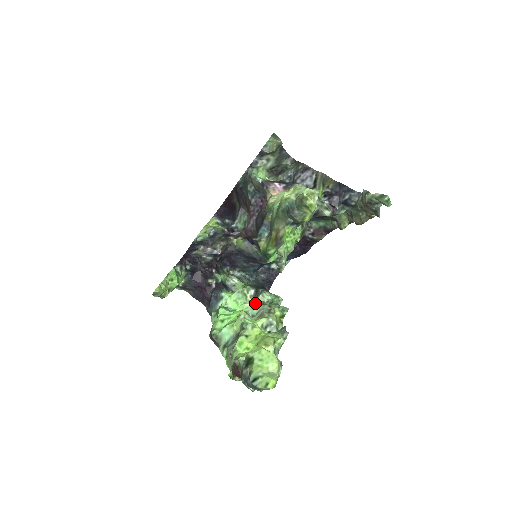
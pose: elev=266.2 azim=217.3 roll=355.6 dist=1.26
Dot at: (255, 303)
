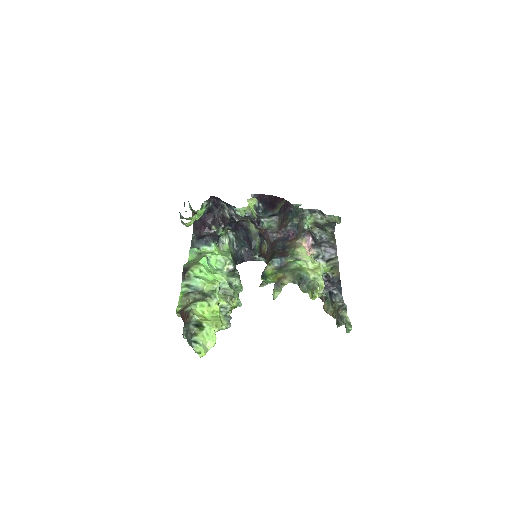
Dot at: (228, 281)
